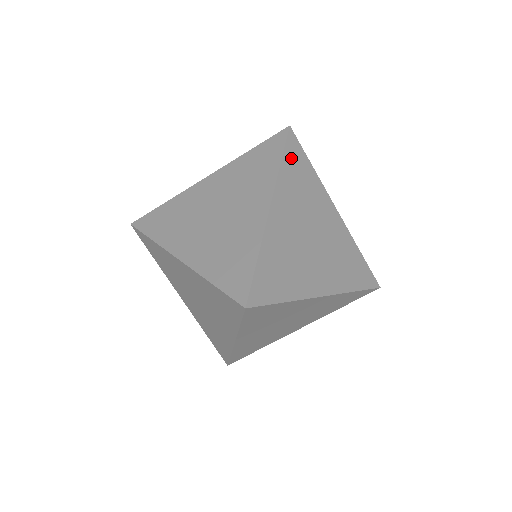
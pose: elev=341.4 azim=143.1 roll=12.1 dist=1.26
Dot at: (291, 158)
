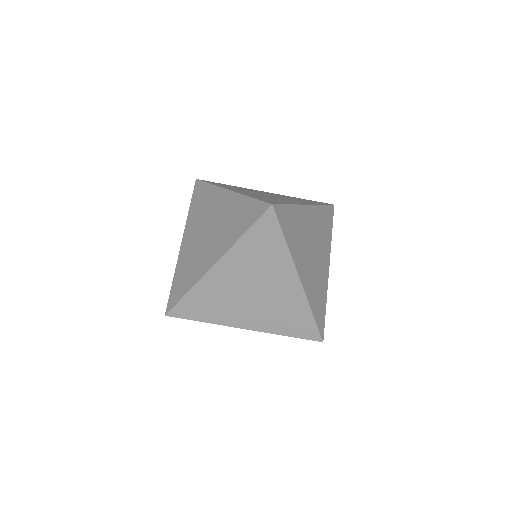
Dot at: (286, 227)
